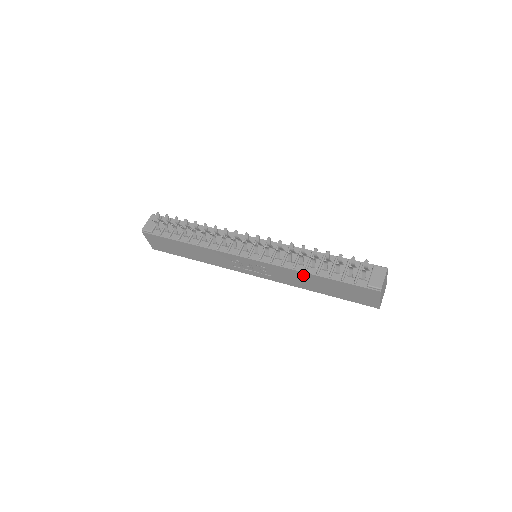
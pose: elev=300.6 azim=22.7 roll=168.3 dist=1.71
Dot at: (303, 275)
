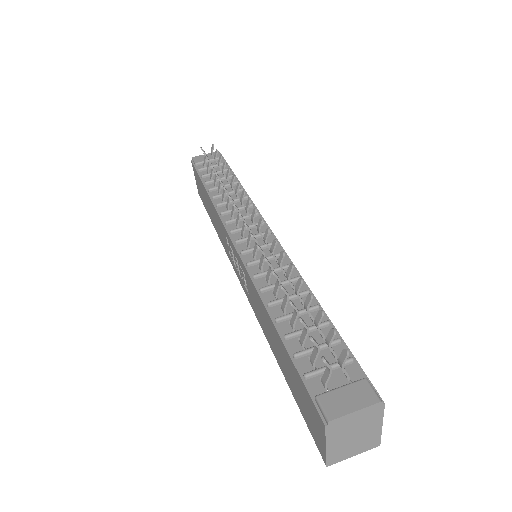
Dot at: (265, 311)
